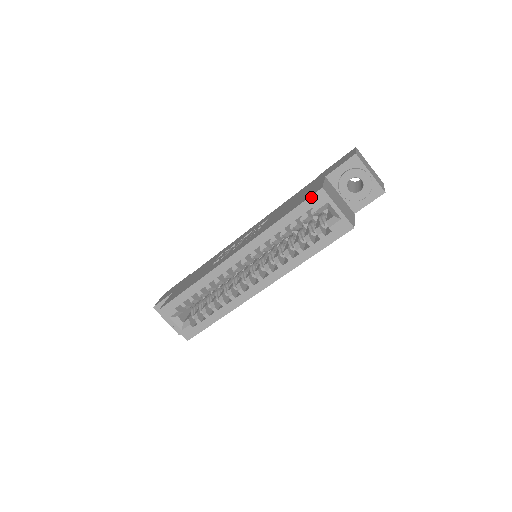
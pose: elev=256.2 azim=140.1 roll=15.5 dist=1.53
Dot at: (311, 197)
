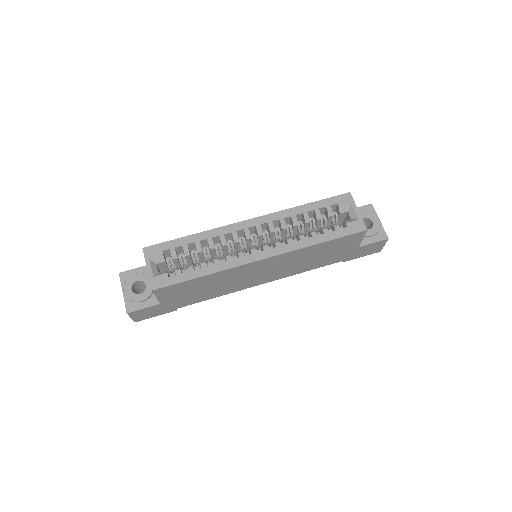
Dot at: (339, 196)
